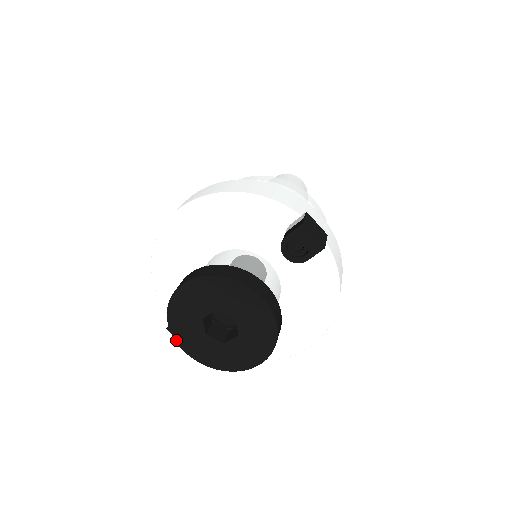
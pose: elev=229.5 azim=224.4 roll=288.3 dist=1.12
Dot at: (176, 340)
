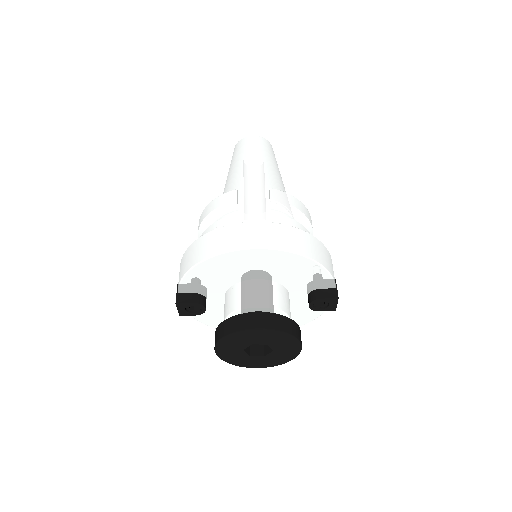
Dot at: (217, 346)
